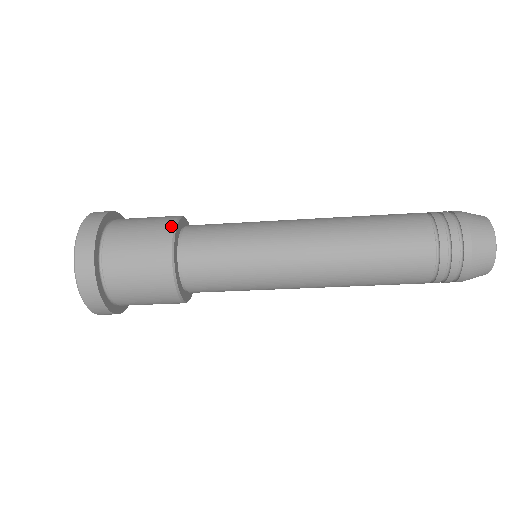
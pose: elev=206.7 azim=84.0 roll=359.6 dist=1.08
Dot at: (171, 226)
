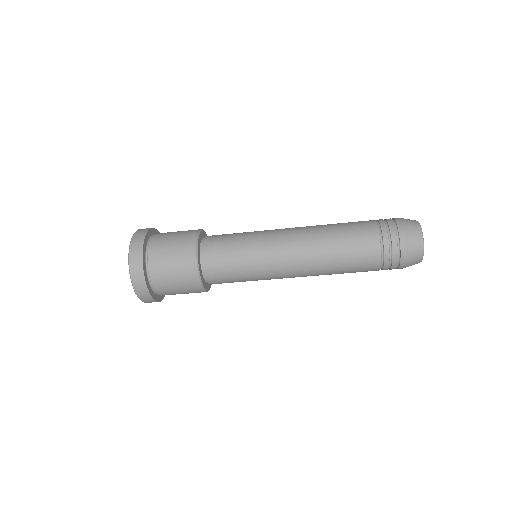
Dot at: (194, 264)
